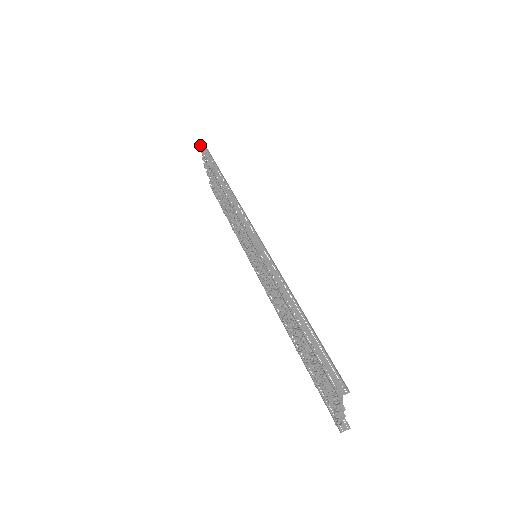
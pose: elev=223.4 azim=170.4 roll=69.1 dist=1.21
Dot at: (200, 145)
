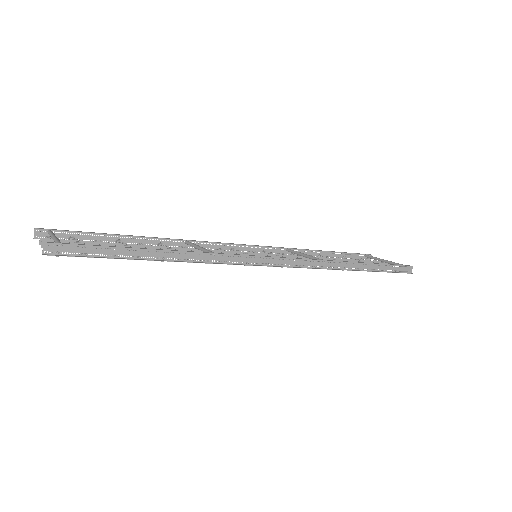
Dot at: (42, 250)
